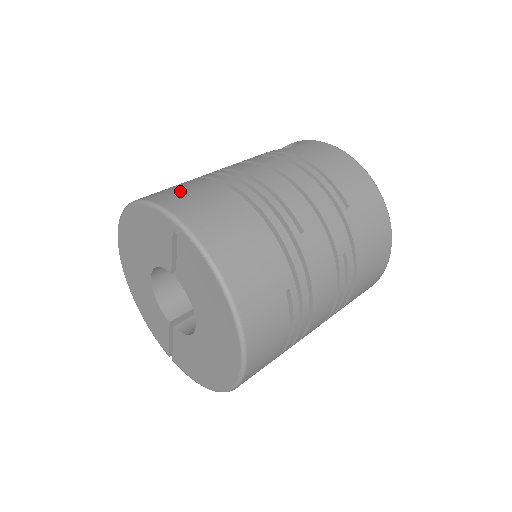
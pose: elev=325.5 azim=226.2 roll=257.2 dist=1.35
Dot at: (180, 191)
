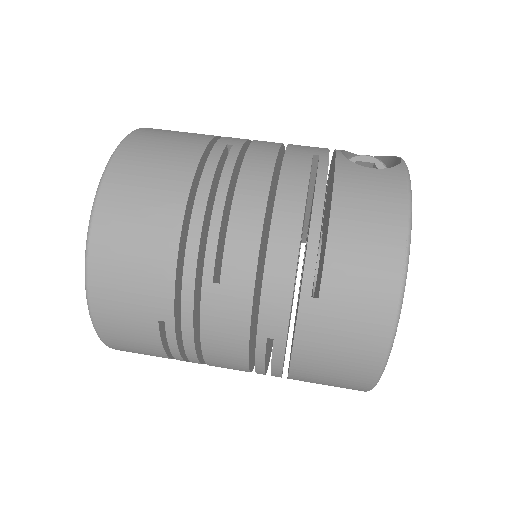
Dot at: (156, 149)
